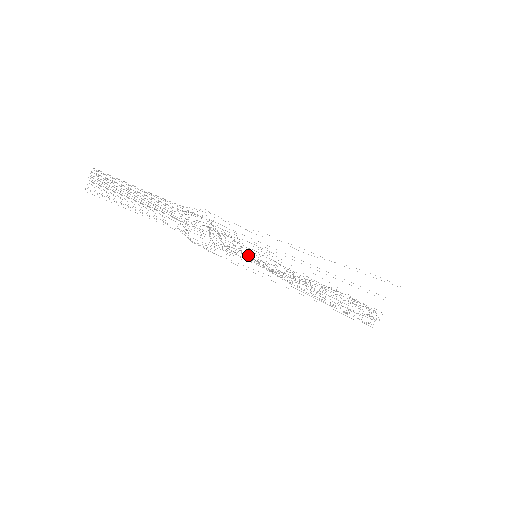
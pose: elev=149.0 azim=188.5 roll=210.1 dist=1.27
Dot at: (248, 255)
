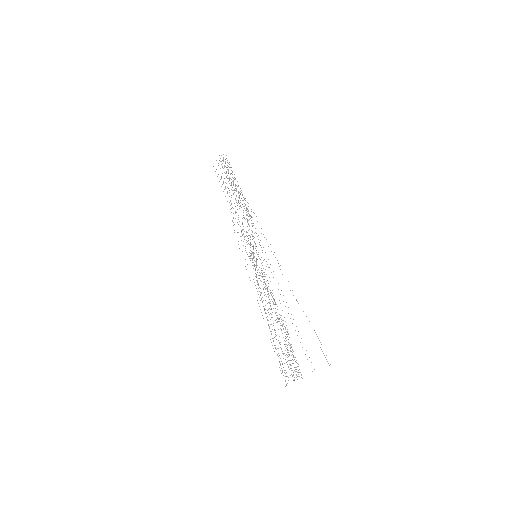
Dot at: (253, 254)
